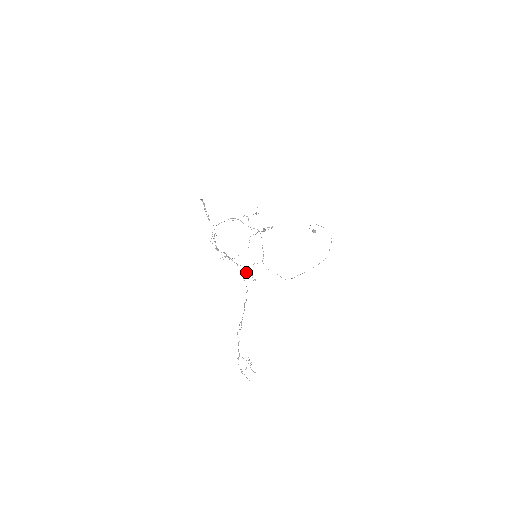
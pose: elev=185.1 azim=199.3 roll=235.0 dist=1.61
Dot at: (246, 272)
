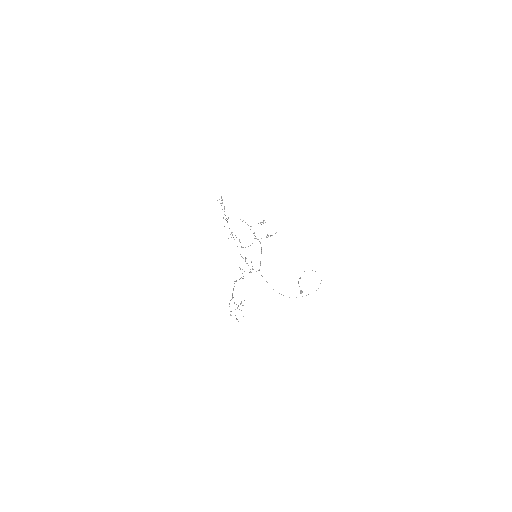
Dot at: occluded
